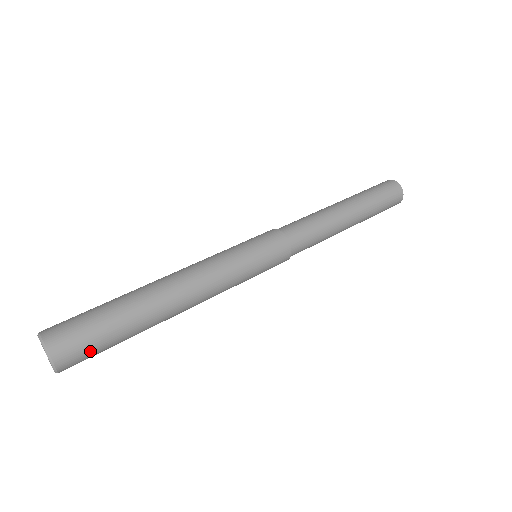
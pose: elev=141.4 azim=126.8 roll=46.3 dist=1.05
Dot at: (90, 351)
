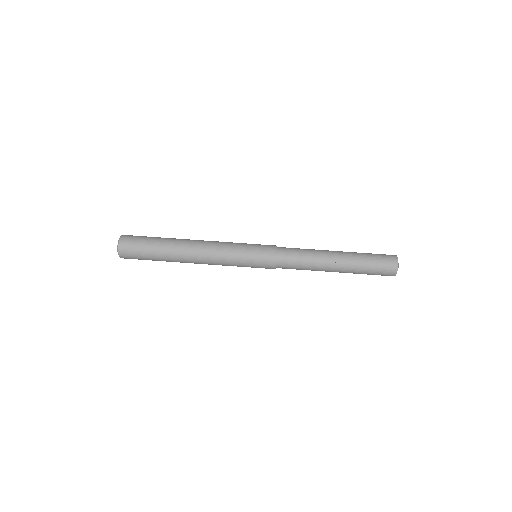
Dot at: (137, 257)
